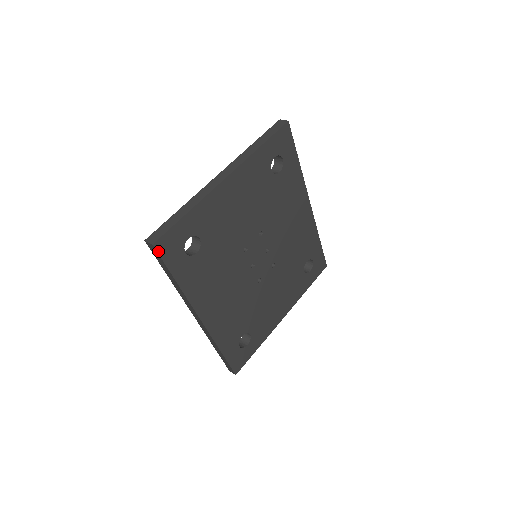
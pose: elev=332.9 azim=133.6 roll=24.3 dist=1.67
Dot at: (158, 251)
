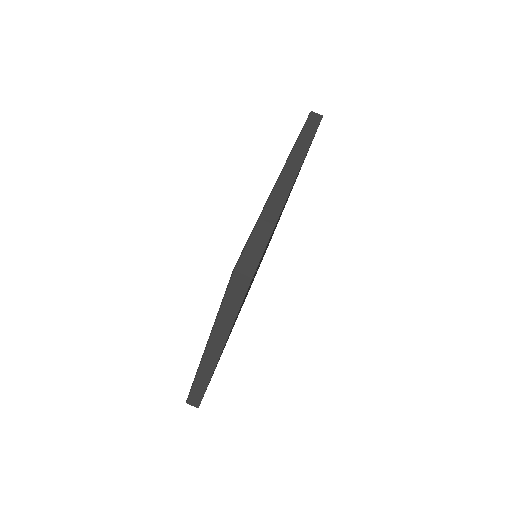
Dot at: occluded
